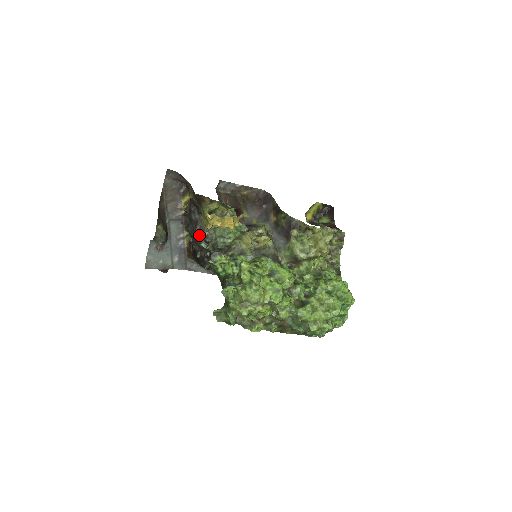
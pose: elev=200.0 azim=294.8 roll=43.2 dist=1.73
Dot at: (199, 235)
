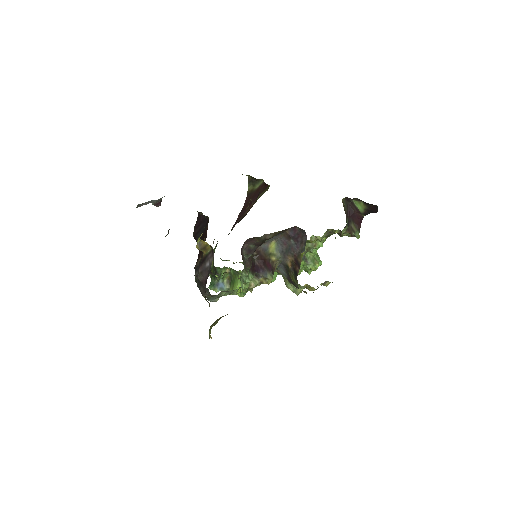
Dot at: occluded
